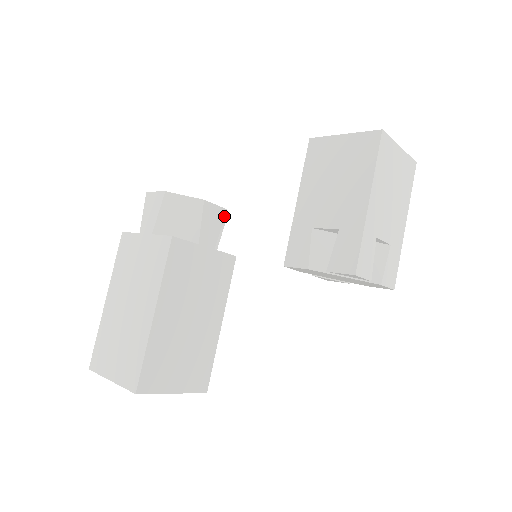
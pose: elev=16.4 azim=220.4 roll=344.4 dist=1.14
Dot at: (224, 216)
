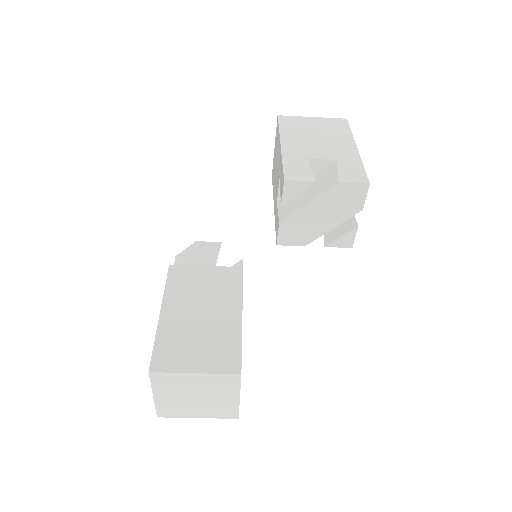
Dot at: (220, 246)
